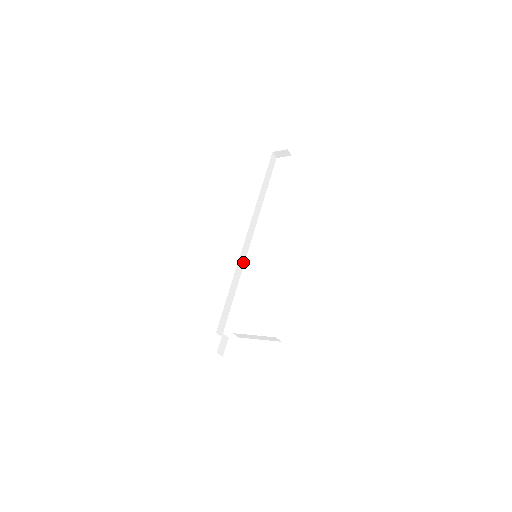
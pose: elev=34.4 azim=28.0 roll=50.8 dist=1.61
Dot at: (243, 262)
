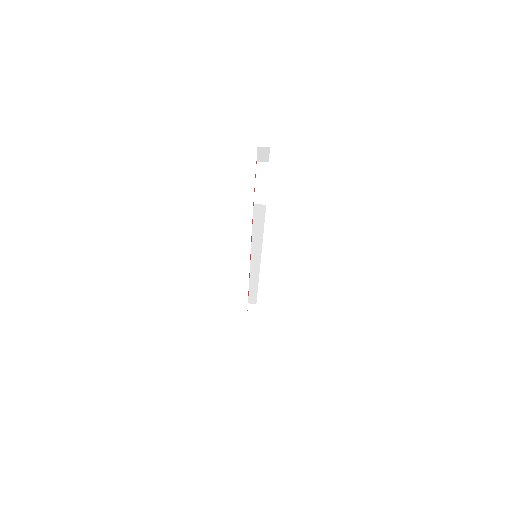
Dot at: occluded
